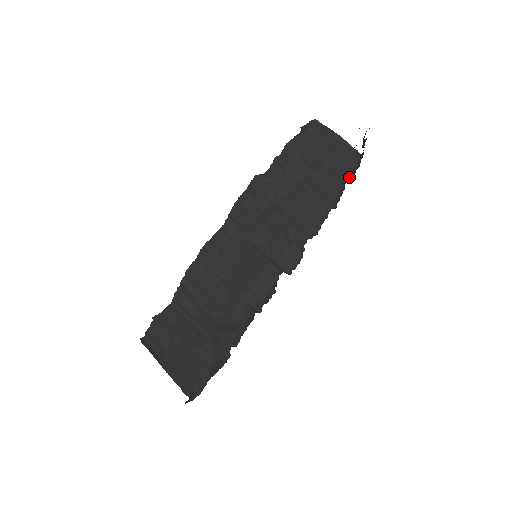
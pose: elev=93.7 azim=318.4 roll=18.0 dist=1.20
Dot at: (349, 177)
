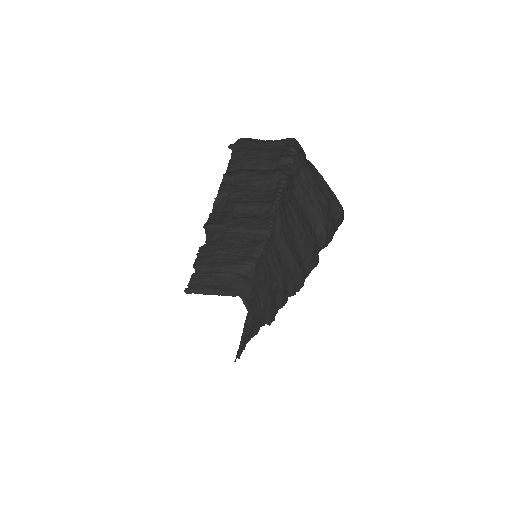
Dot at: (289, 156)
